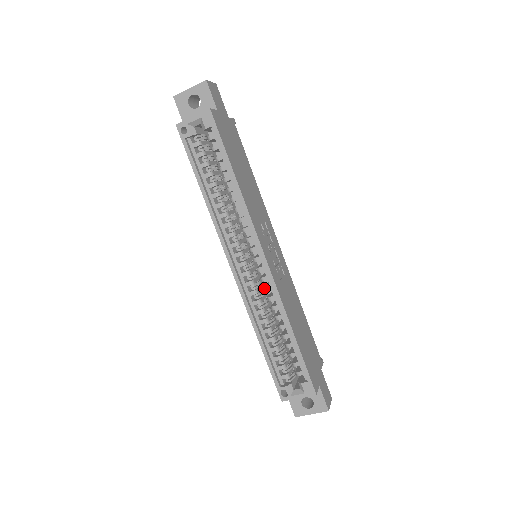
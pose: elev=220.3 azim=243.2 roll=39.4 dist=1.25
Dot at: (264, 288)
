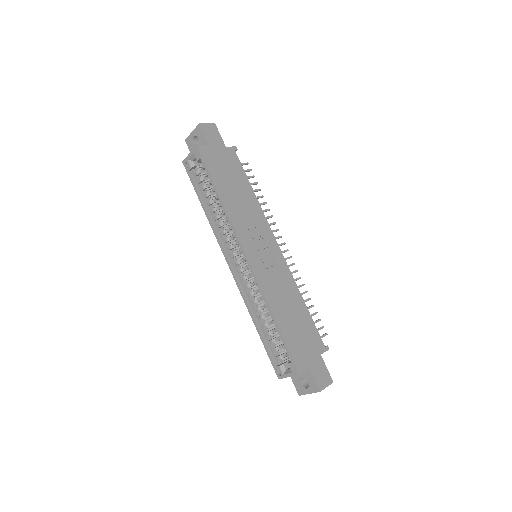
Dot at: (253, 282)
